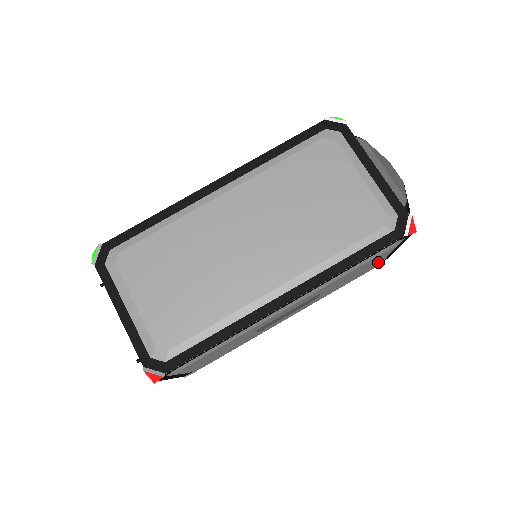
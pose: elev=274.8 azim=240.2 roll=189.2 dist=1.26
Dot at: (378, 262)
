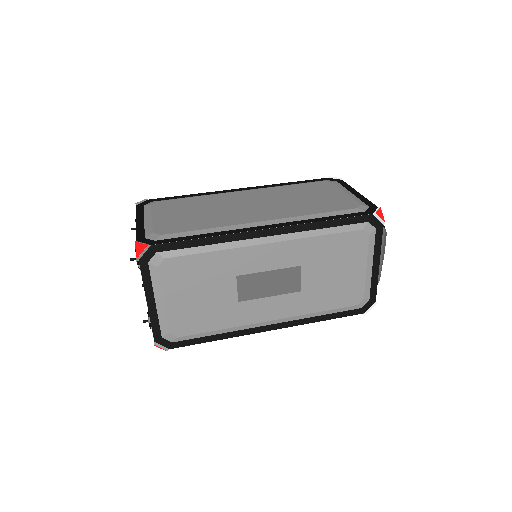
Dot at: (359, 277)
